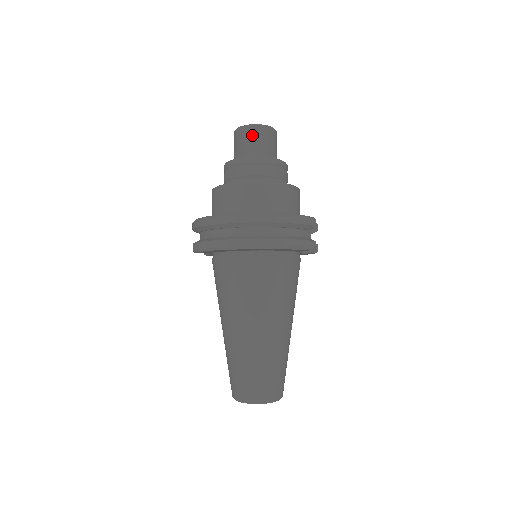
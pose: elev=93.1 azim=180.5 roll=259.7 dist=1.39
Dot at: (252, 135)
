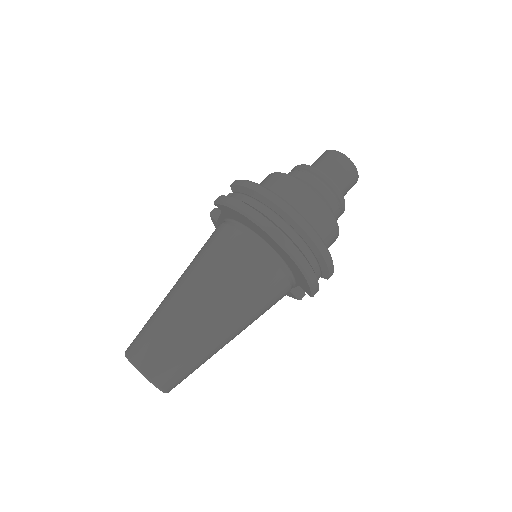
Dot at: (344, 166)
